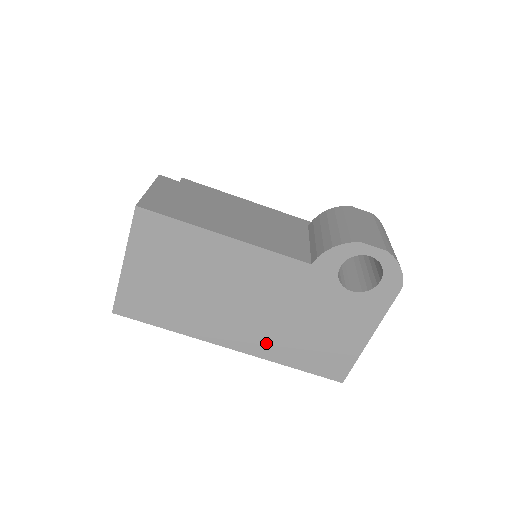
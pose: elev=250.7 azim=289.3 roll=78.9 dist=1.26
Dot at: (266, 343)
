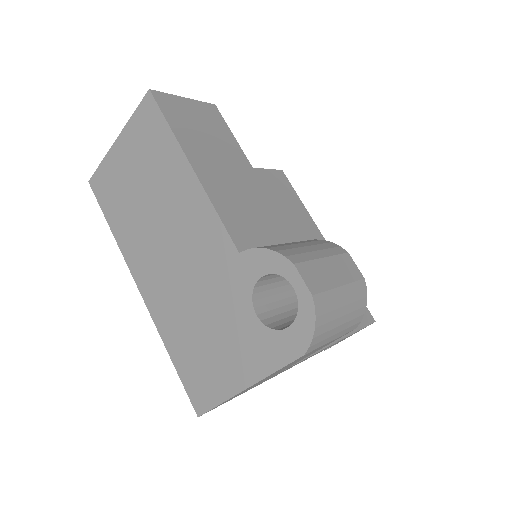
Dot at: (165, 309)
